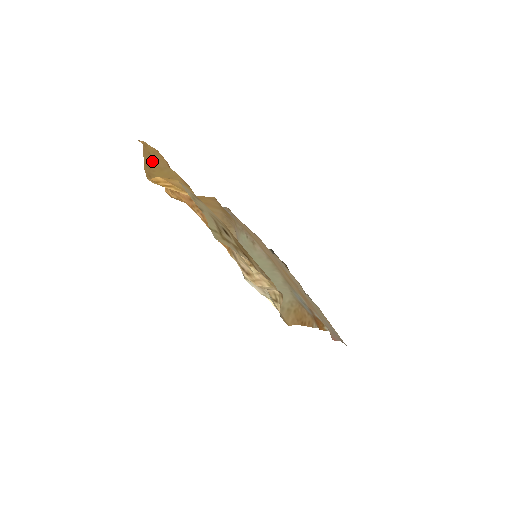
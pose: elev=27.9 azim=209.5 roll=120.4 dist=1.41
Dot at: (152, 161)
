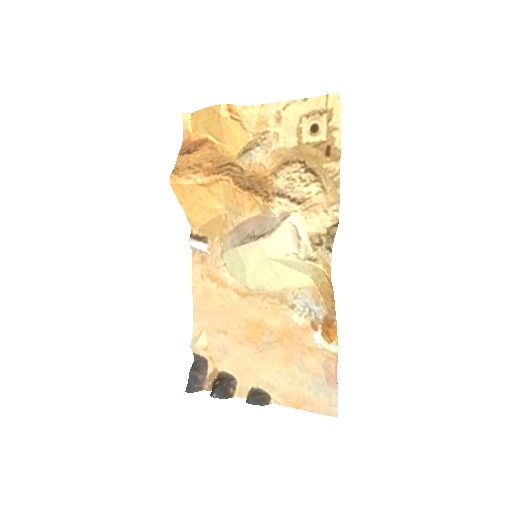
Dot at: (202, 120)
